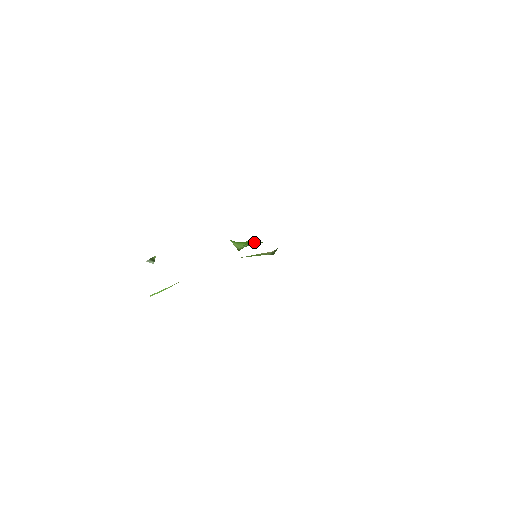
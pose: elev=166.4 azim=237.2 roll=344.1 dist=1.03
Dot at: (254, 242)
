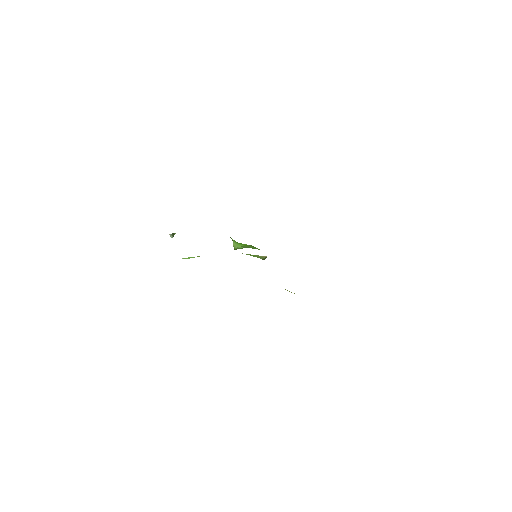
Dot at: (250, 247)
